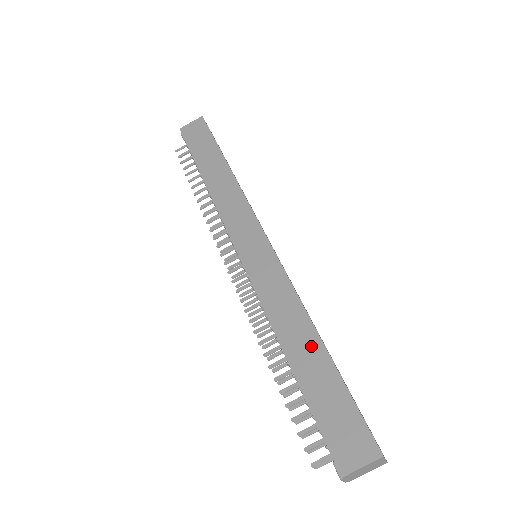
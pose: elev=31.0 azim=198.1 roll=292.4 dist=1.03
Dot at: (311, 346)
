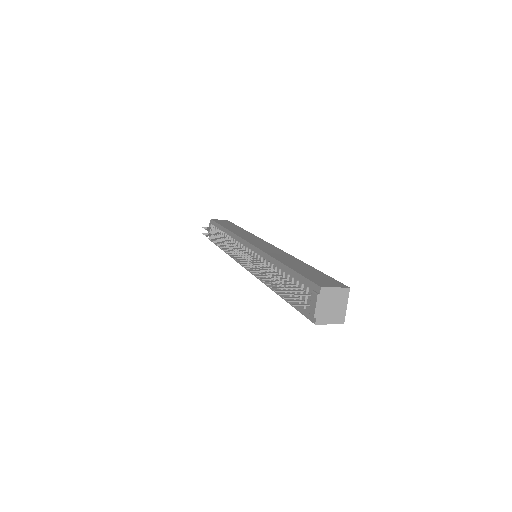
Dot at: (300, 263)
